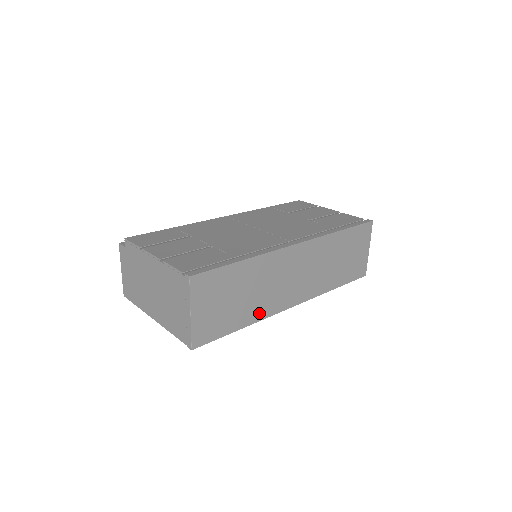
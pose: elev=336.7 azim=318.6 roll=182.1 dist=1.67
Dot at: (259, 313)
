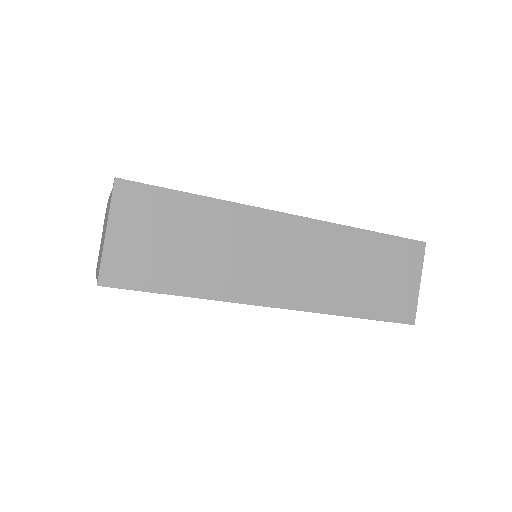
Dot at: (216, 287)
